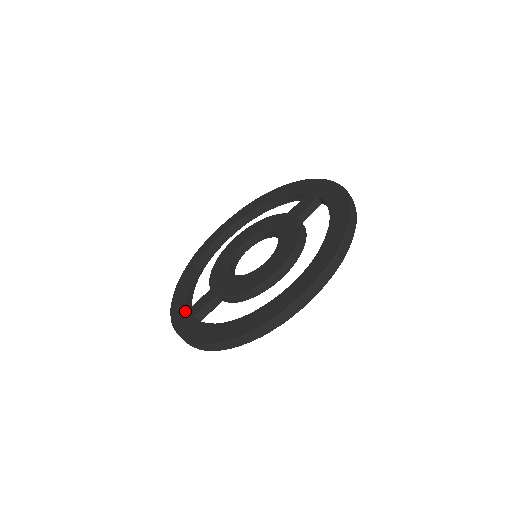
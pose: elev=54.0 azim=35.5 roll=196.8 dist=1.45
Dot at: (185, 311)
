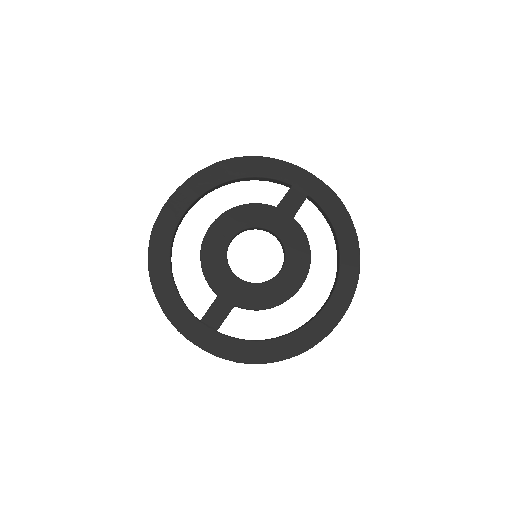
Dot at: (198, 323)
